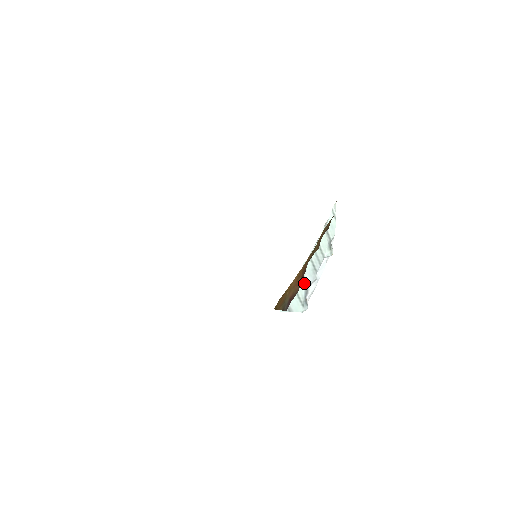
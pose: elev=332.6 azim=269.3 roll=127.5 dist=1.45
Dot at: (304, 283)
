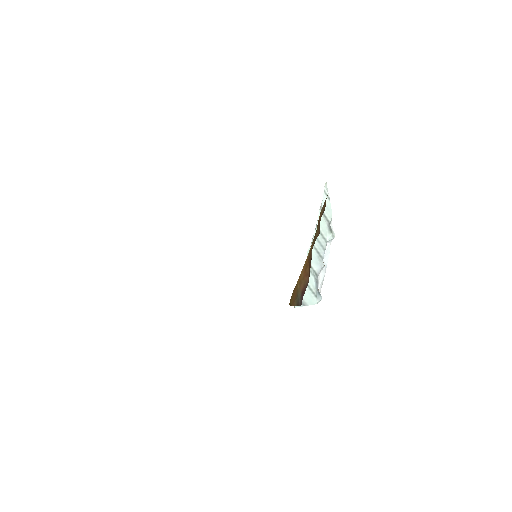
Dot at: (312, 273)
